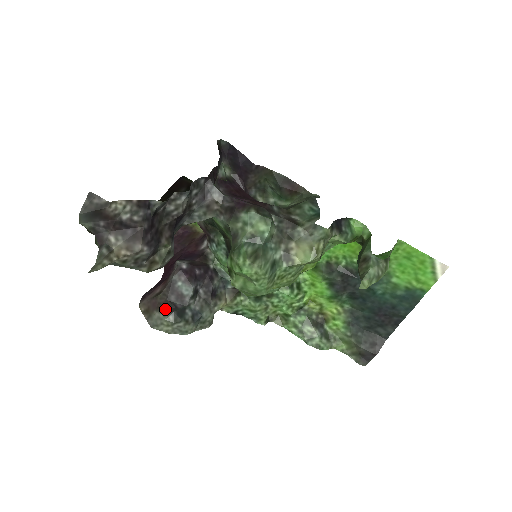
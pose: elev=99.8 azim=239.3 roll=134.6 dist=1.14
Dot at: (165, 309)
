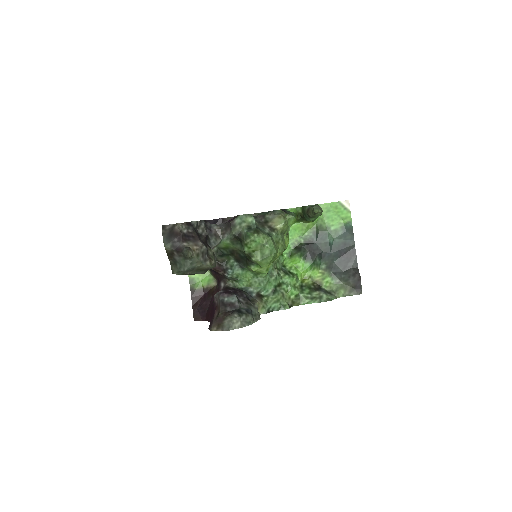
Dot at: (229, 315)
